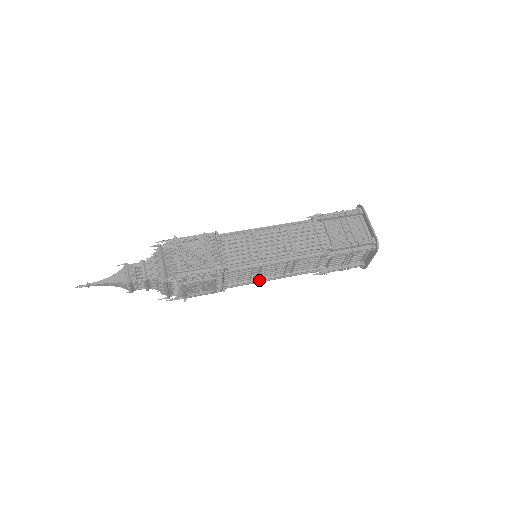
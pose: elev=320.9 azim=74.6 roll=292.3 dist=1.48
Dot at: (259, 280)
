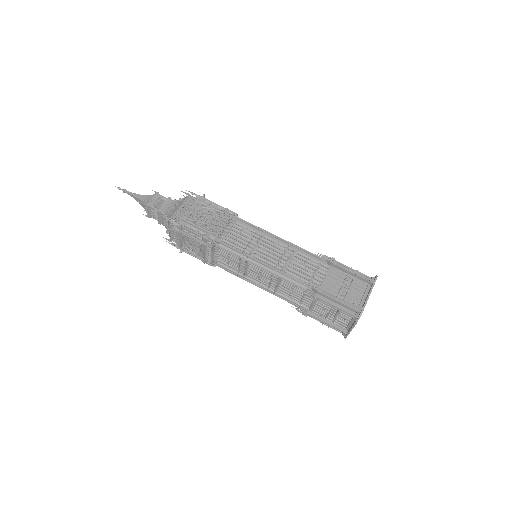
Dot at: (246, 278)
